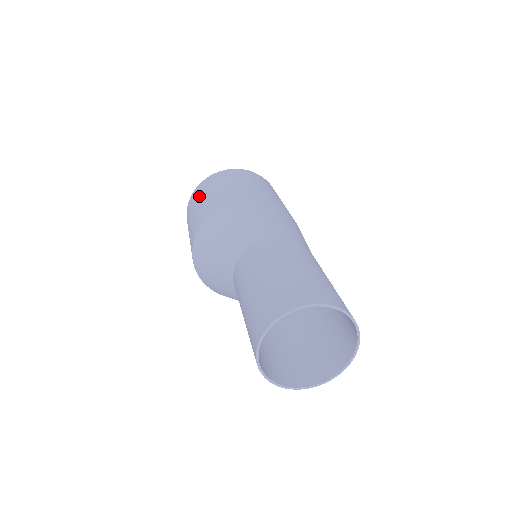
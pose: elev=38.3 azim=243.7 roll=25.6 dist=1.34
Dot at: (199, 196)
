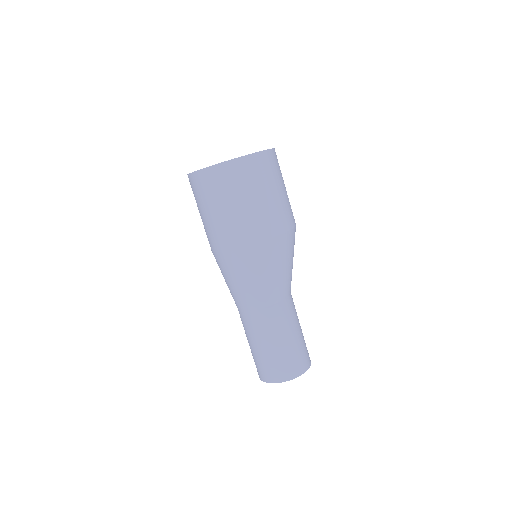
Dot at: occluded
